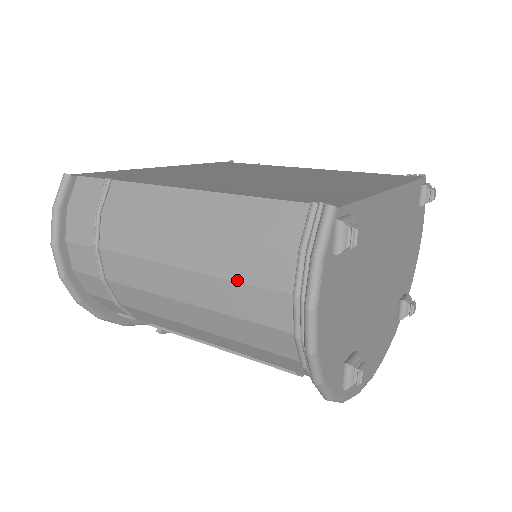
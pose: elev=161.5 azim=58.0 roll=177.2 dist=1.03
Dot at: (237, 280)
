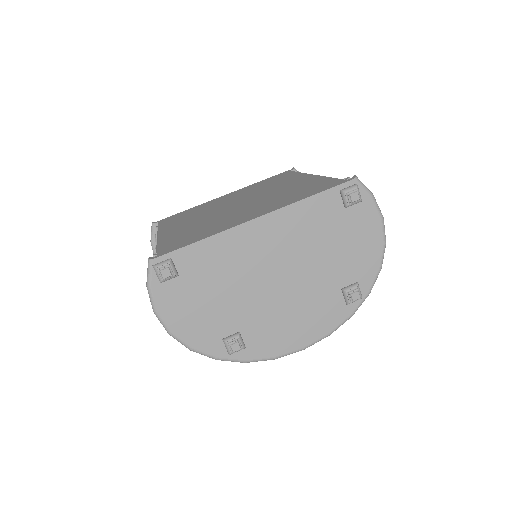
Dot at: occluded
